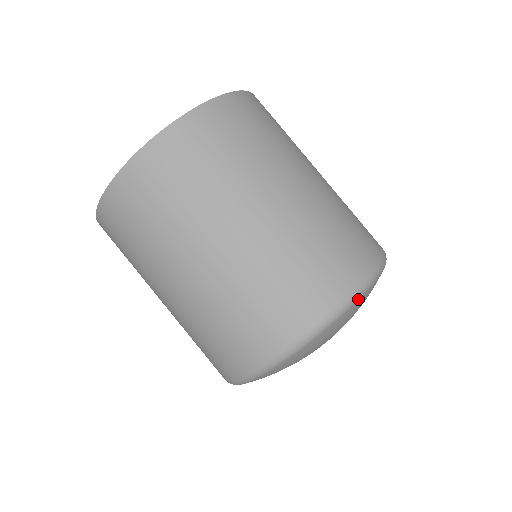
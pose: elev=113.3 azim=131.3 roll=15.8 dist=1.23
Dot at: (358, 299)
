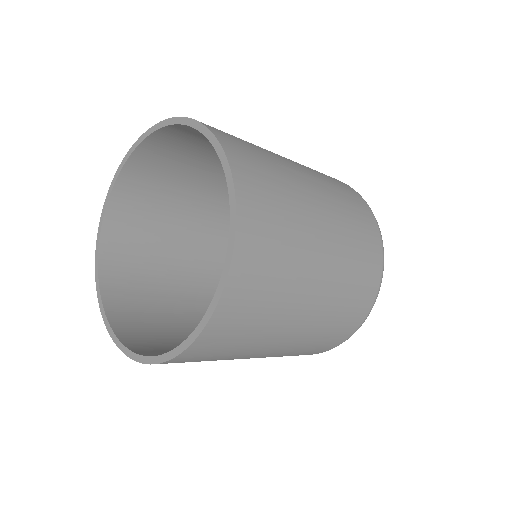
Dot at: occluded
